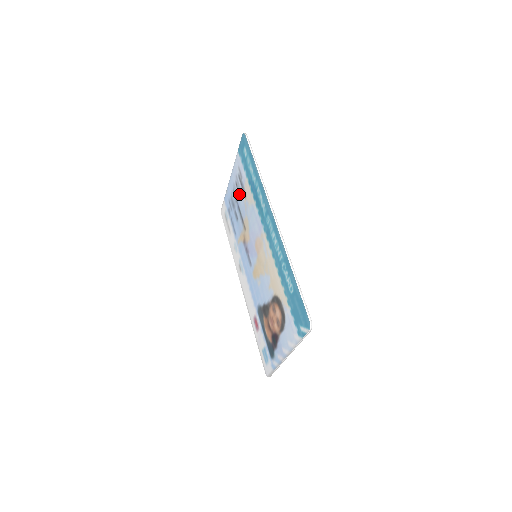
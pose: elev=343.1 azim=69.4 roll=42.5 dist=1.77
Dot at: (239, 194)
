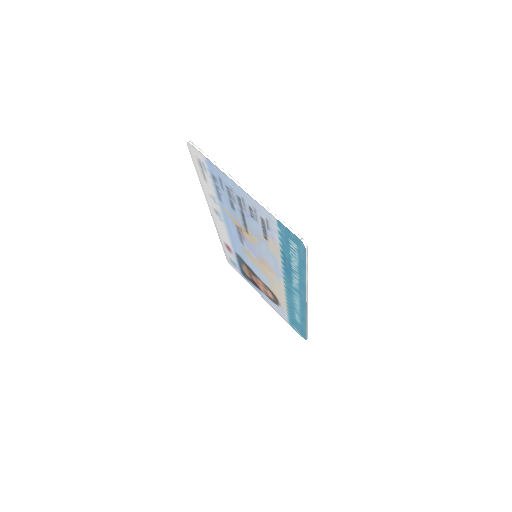
Dot at: (252, 219)
